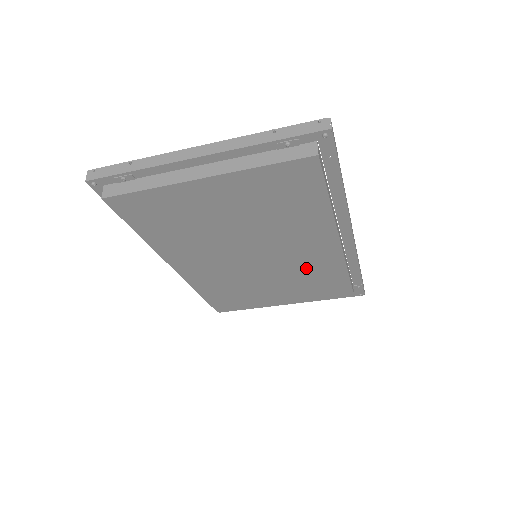
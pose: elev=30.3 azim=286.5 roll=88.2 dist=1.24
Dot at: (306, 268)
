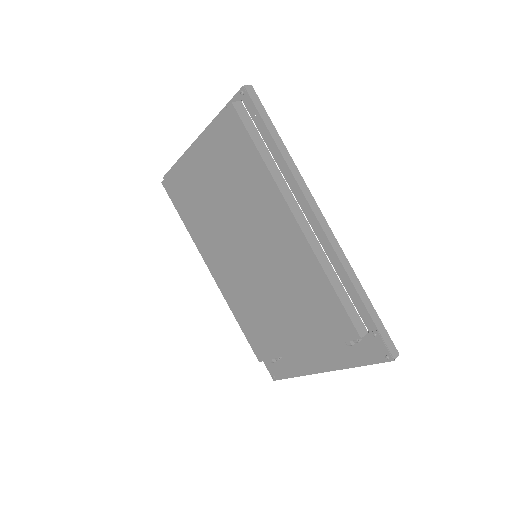
Dot at: (290, 270)
